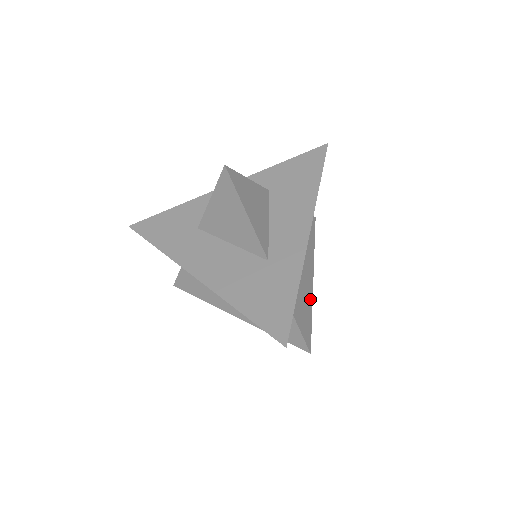
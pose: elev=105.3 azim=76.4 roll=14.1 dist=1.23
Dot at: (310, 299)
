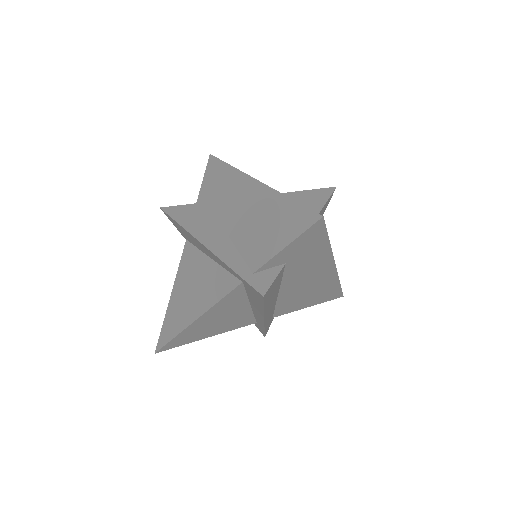
Dot at: (266, 308)
